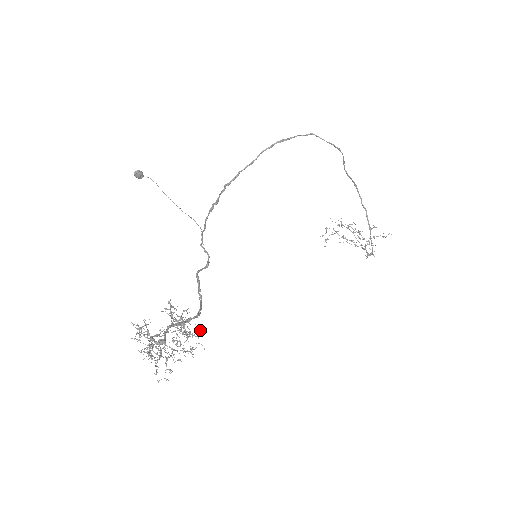
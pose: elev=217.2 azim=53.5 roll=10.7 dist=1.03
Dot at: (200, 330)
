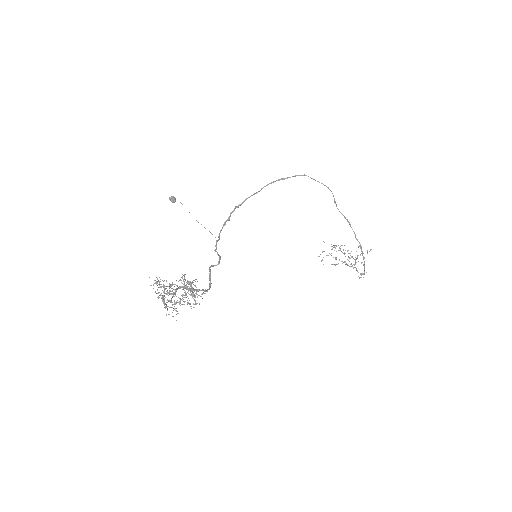
Dot at: (204, 293)
